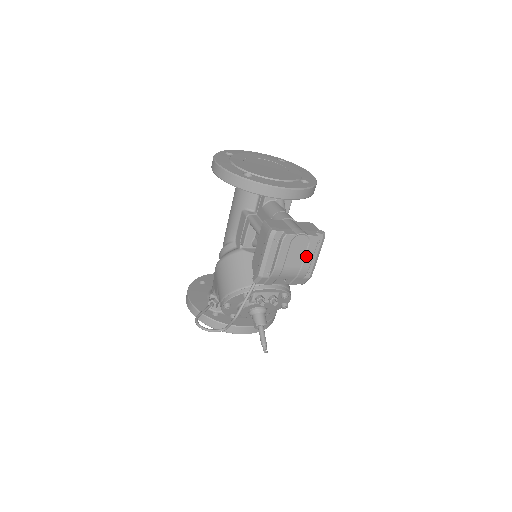
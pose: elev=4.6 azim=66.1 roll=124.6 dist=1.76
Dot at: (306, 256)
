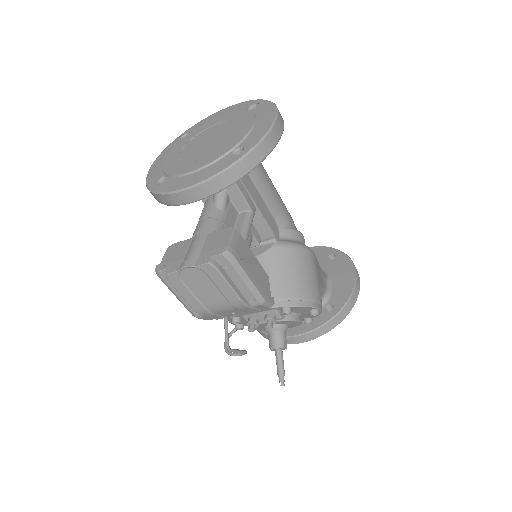
Dot at: (219, 288)
